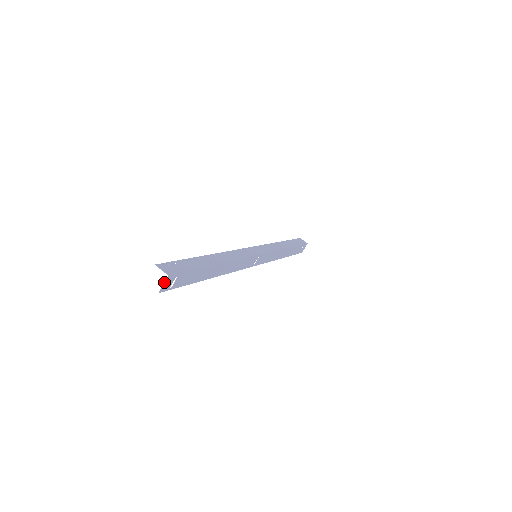
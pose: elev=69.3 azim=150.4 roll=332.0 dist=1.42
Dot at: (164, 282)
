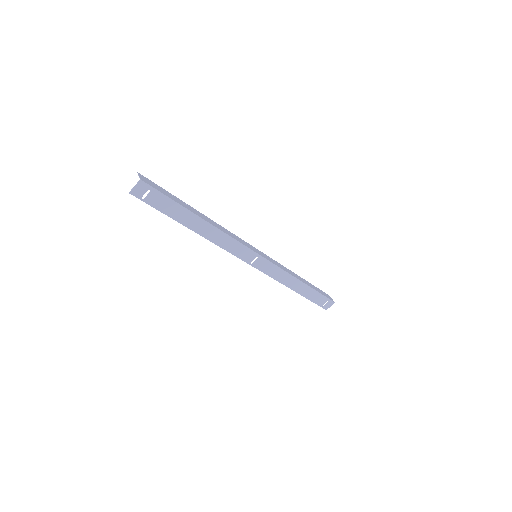
Dot at: occluded
